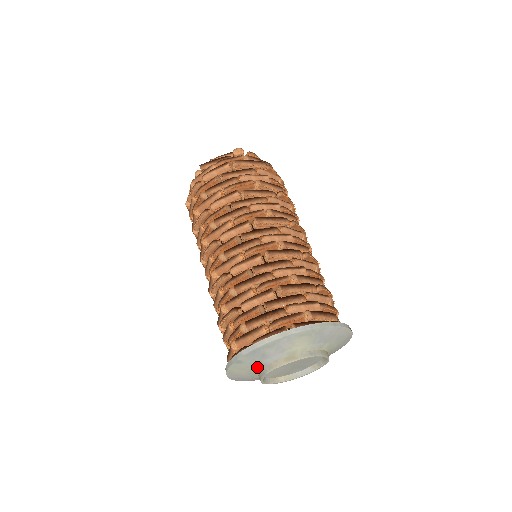
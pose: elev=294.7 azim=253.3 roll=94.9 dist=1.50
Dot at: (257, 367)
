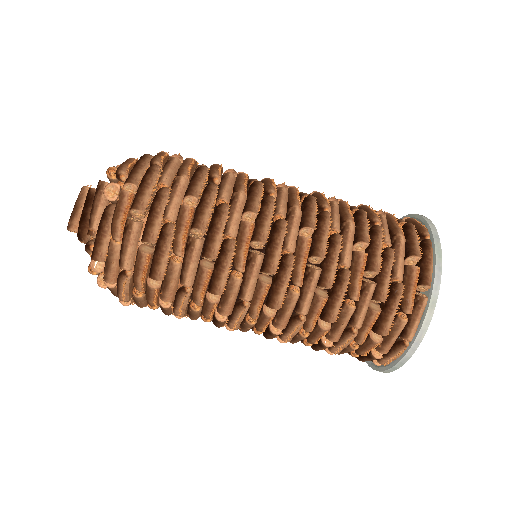
Dot at: occluded
